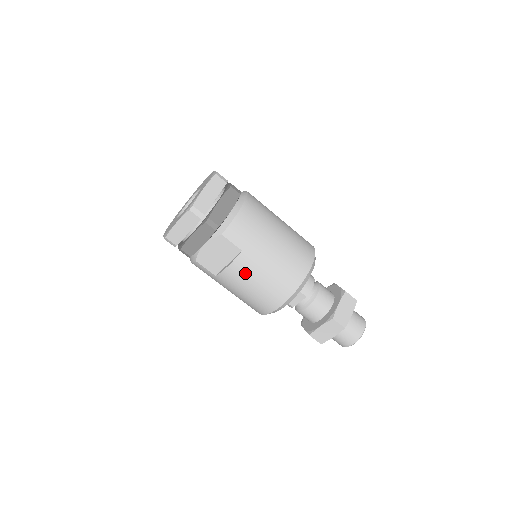
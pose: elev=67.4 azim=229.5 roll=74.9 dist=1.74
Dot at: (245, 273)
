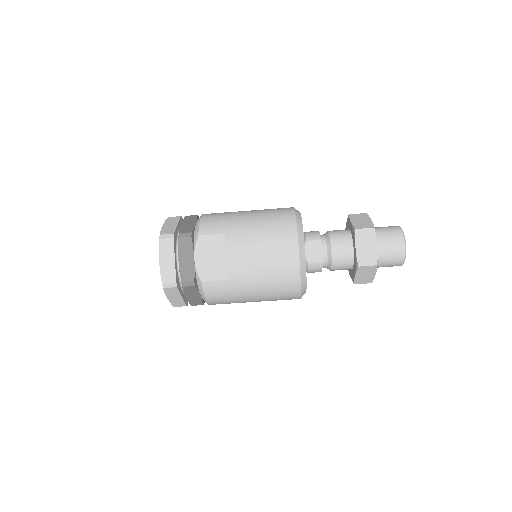
Dot at: (243, 248)
